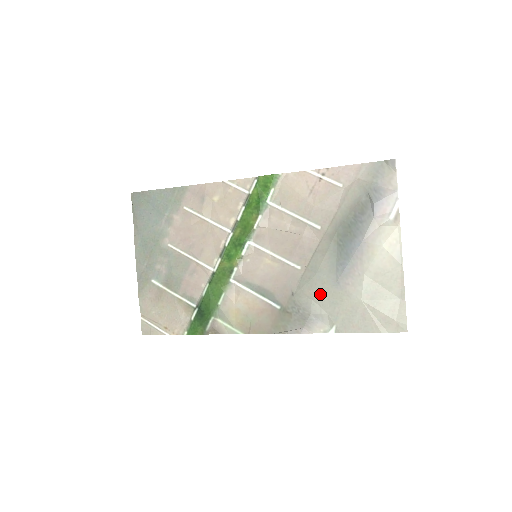
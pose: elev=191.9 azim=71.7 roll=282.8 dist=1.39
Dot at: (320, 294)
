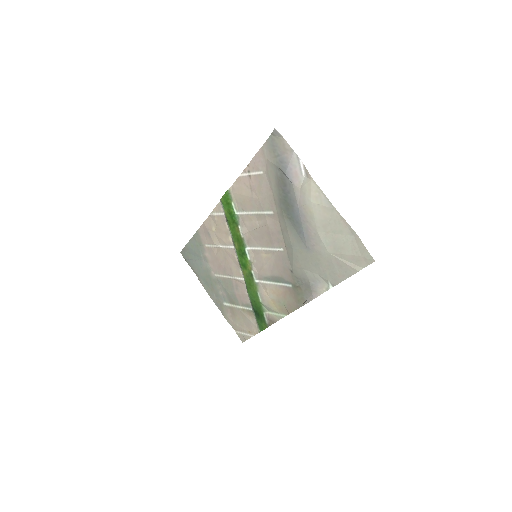
Dot at: (305, 262)
